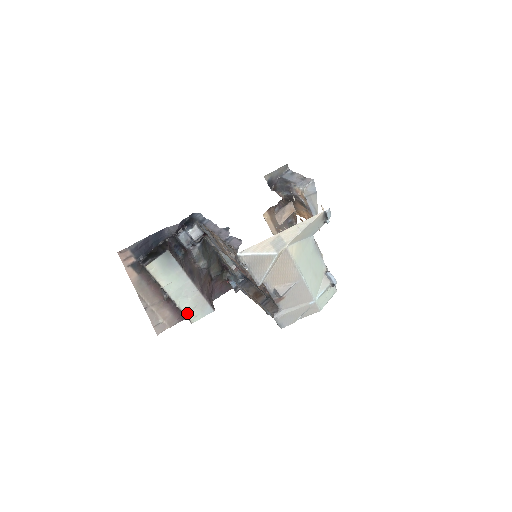
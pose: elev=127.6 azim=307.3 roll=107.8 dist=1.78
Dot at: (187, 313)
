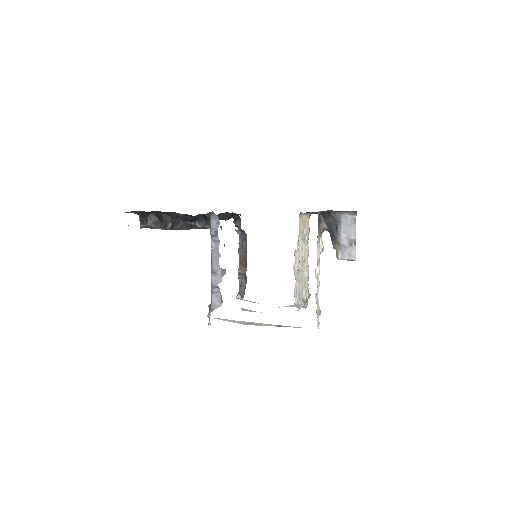
Dot at: occluded
